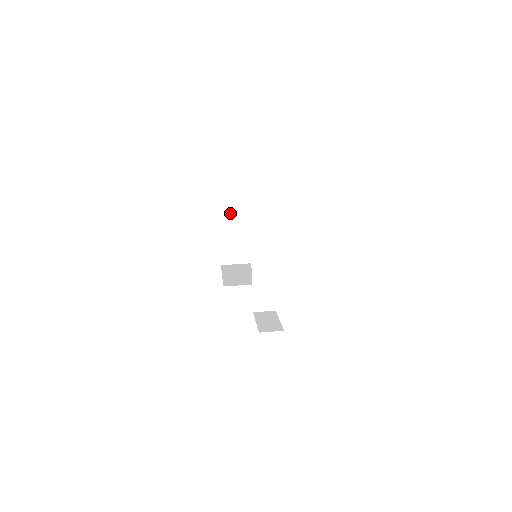
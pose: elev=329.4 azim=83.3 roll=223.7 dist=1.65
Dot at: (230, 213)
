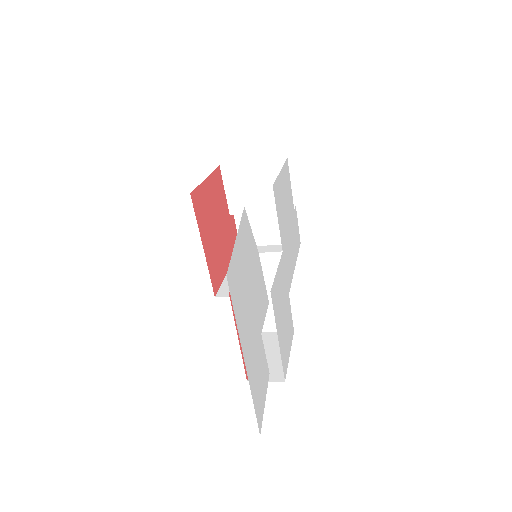
Dot at: (239, 178)
